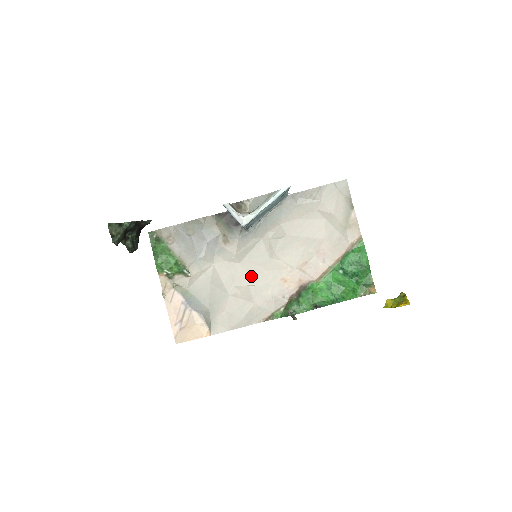
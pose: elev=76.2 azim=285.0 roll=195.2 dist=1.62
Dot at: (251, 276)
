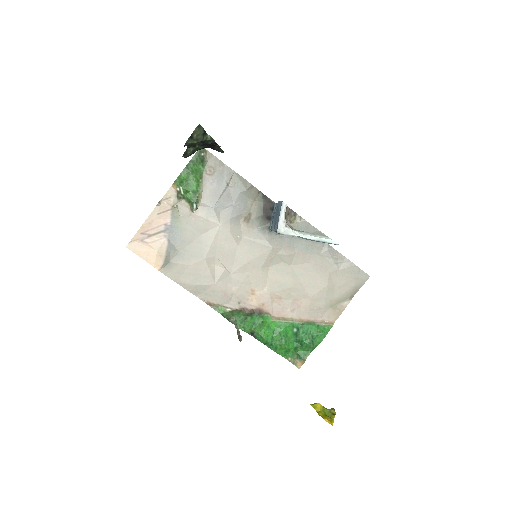
Dot at: (235, 263)
